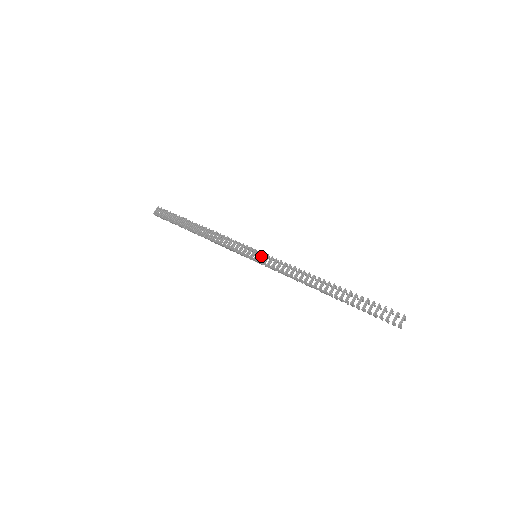
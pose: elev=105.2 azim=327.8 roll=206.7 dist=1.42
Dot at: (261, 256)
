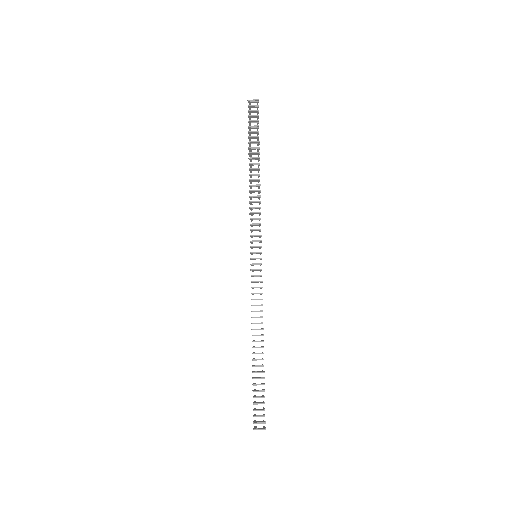
Dot at: (257, 264)
